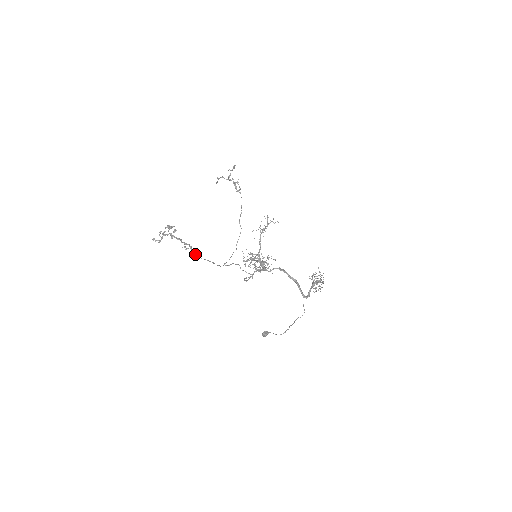
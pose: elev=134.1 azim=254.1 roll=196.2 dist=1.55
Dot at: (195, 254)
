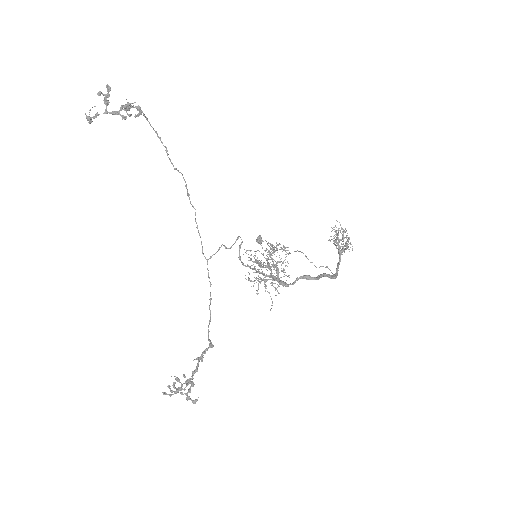
Dot at: (209, 347)
